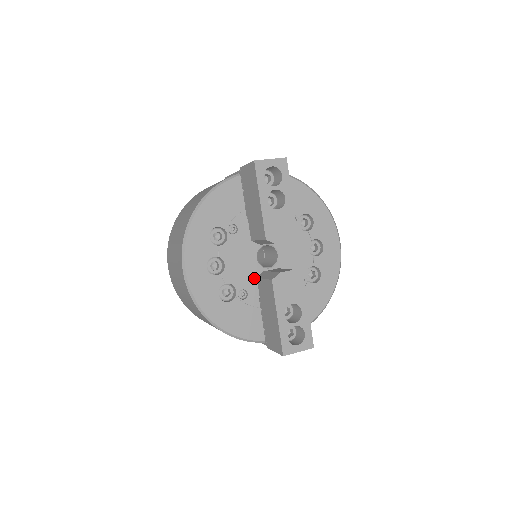
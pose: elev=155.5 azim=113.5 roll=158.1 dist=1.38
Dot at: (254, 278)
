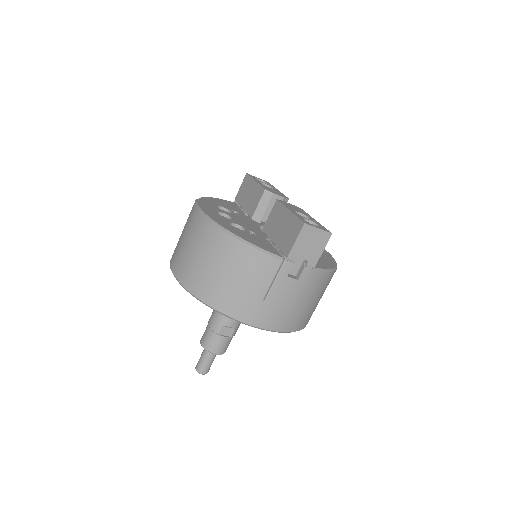
Dot at: (259, 232)
